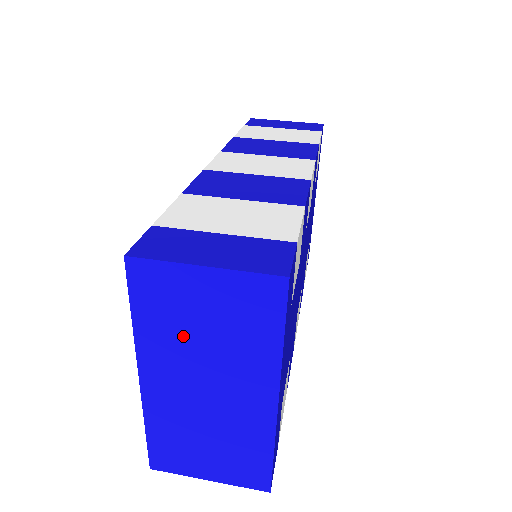
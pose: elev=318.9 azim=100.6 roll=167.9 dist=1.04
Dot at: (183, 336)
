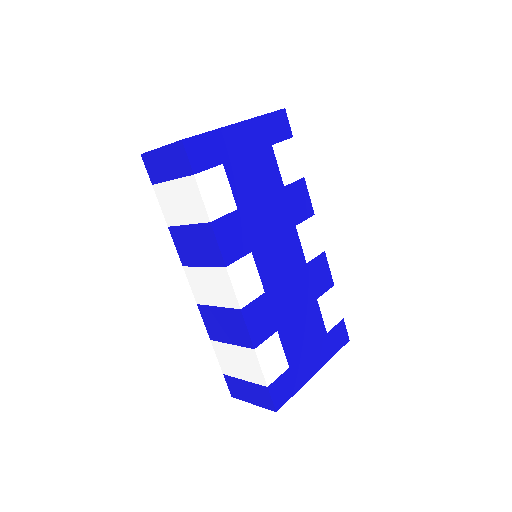
Dot at: occluded
